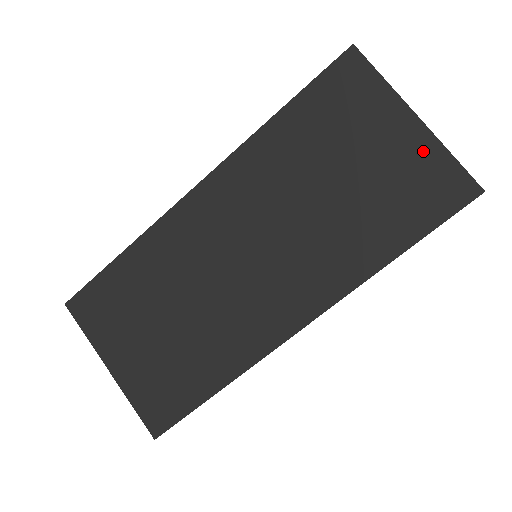
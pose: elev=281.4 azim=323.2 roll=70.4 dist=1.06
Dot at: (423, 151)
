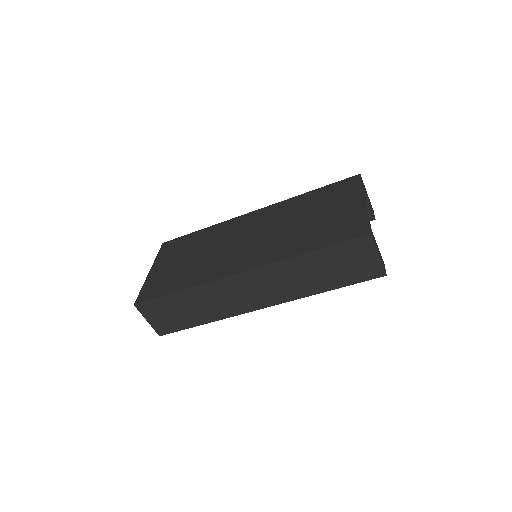
Dot at: (356, 213)
